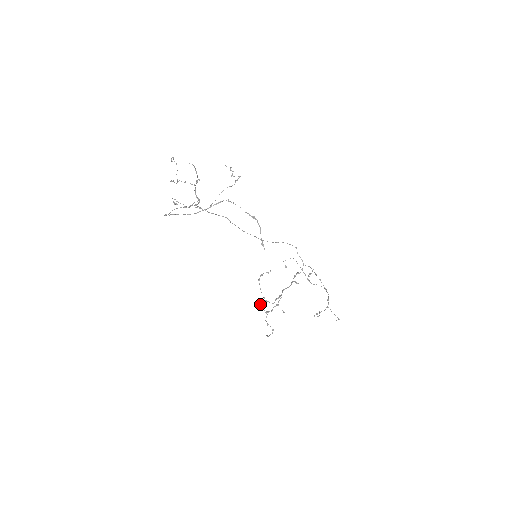
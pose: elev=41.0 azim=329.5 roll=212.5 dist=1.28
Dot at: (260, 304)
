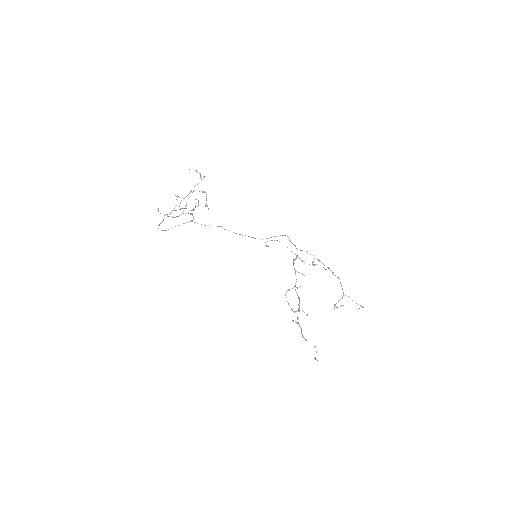
Dot at: occluded
